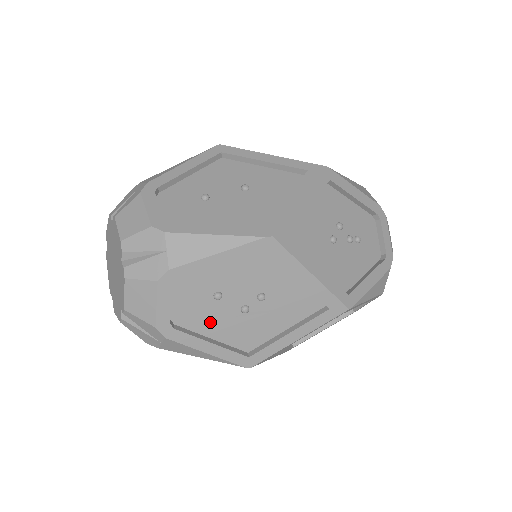
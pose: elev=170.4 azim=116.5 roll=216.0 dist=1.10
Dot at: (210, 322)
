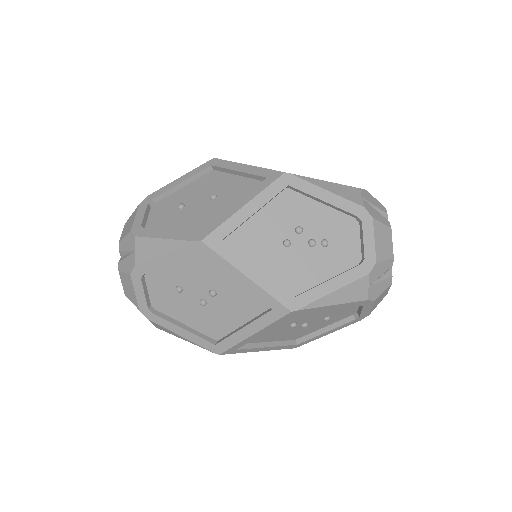
Dot at: (180, 311)
